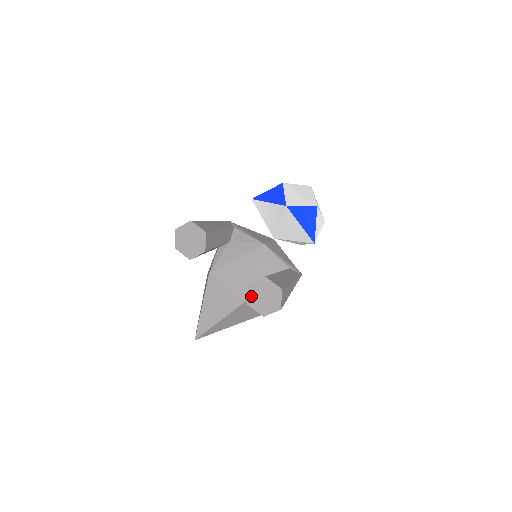
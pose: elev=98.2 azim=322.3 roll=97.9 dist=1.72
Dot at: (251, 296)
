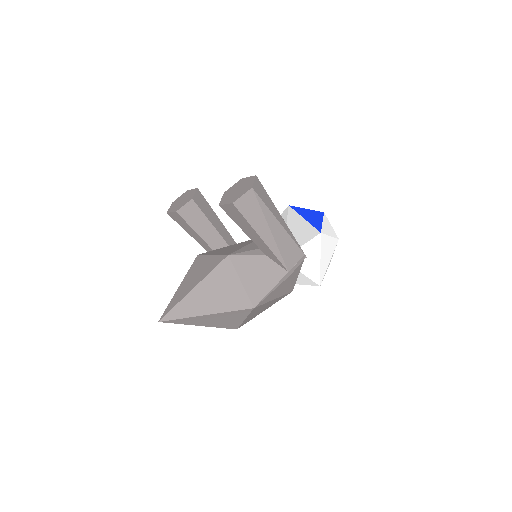
Dot at: (224, 198)
